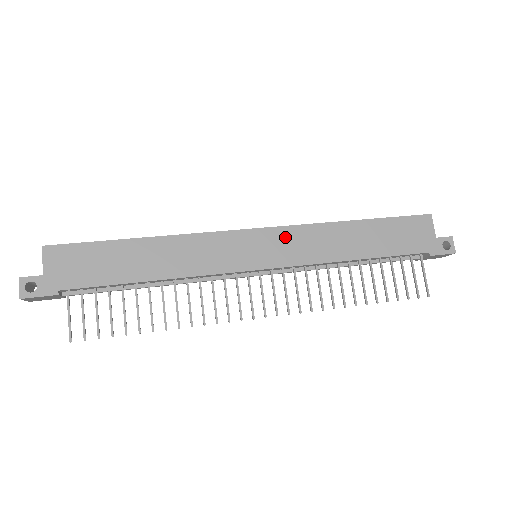
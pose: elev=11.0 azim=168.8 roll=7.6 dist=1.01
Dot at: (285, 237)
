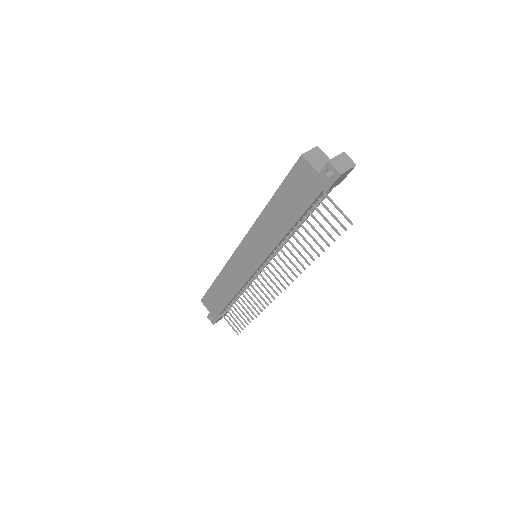
Dot at: (251, 242)
